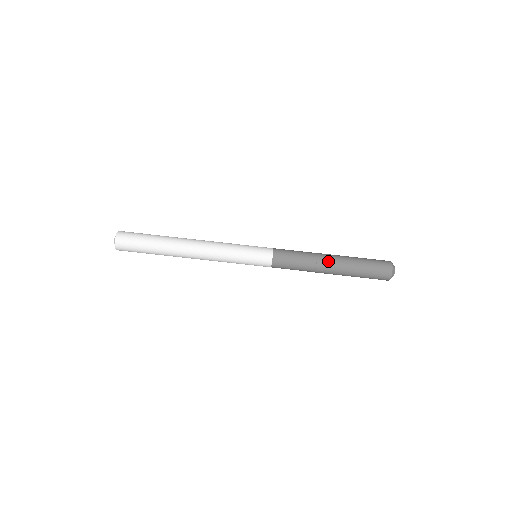
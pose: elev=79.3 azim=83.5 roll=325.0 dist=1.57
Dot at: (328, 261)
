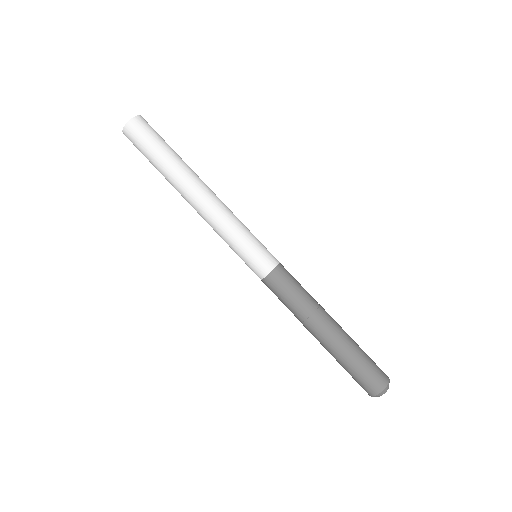
Dot at: (325, 323)
